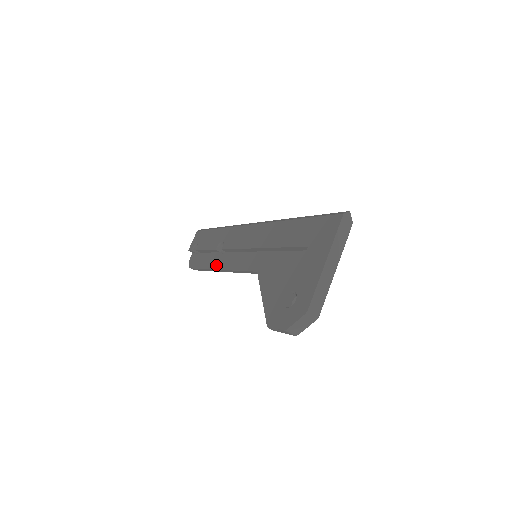
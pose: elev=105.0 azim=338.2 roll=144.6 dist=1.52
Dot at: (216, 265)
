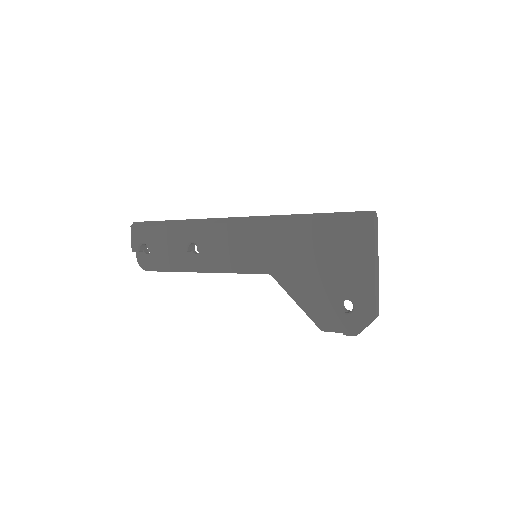
Dot at: (194, 267)
